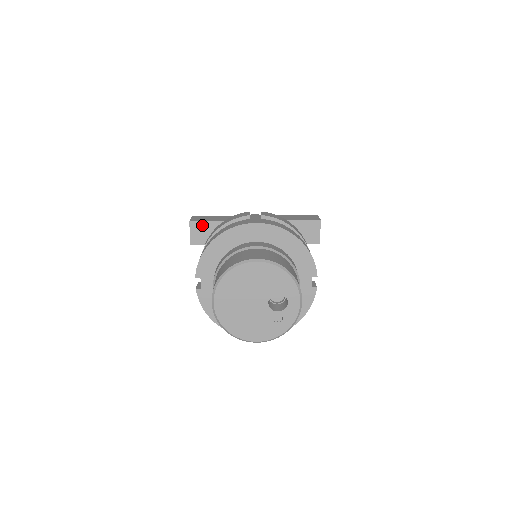
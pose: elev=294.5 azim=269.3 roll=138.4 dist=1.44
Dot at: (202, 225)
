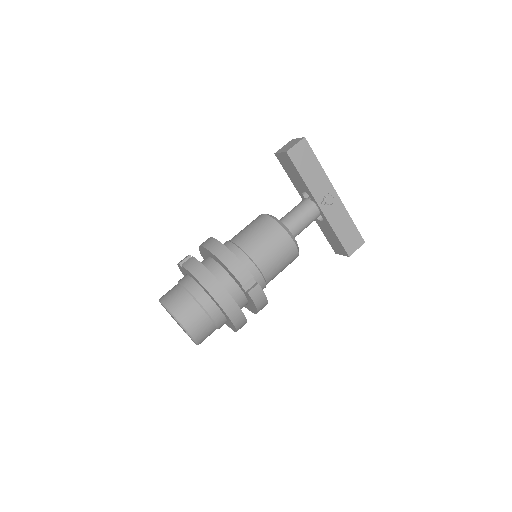
Dot at: (291, 163)
